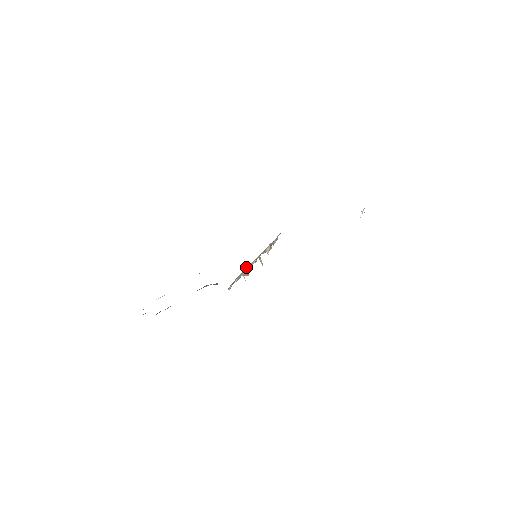
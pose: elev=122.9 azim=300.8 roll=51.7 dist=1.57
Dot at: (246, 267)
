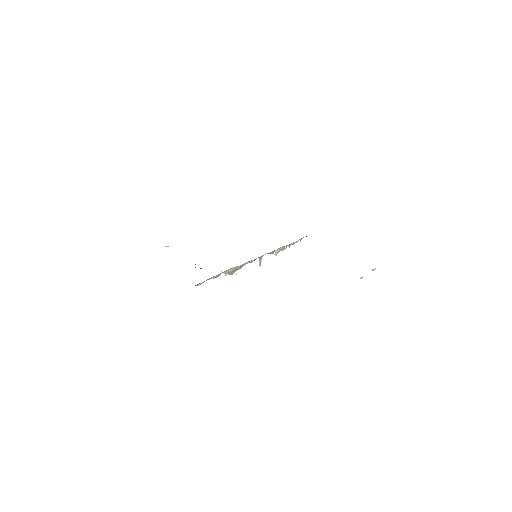
Dot at: (233, 267)
